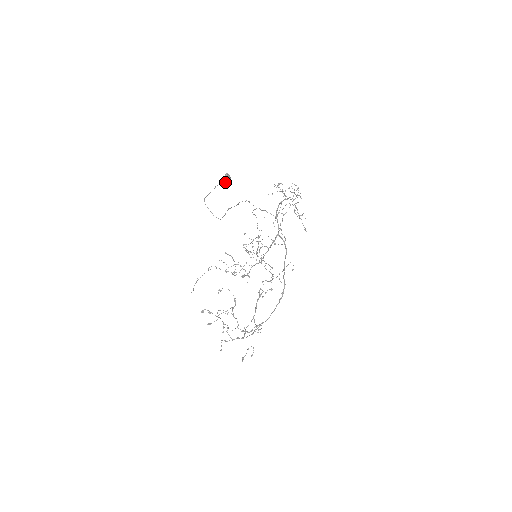
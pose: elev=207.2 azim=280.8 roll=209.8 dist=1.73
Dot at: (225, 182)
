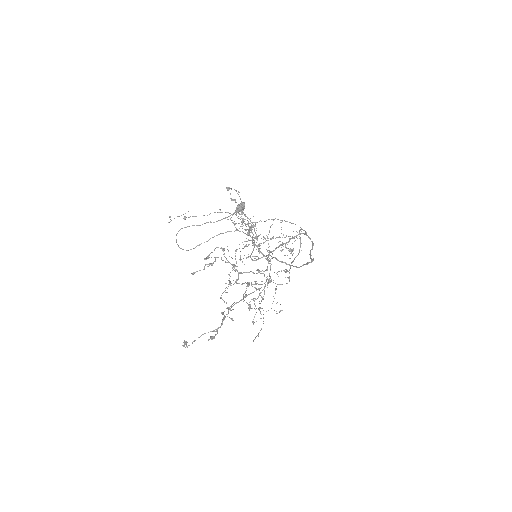
Dot at: (239, 206)
